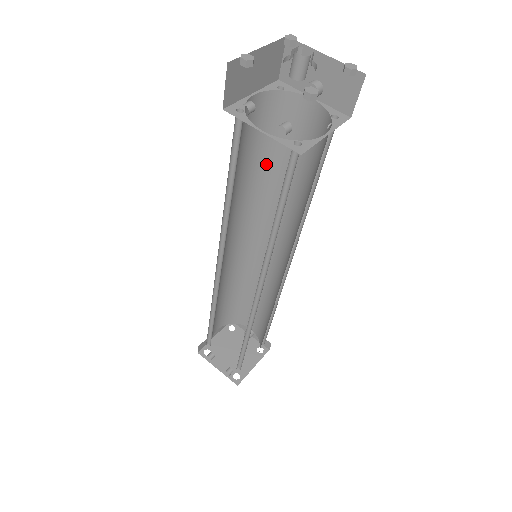
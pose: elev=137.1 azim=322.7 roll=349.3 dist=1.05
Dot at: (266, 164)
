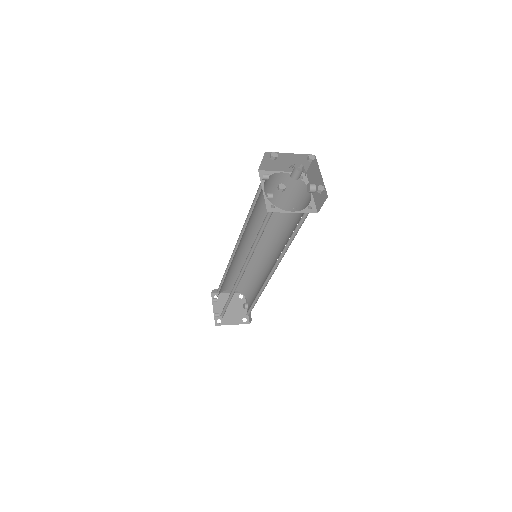
Dot at: occluded
